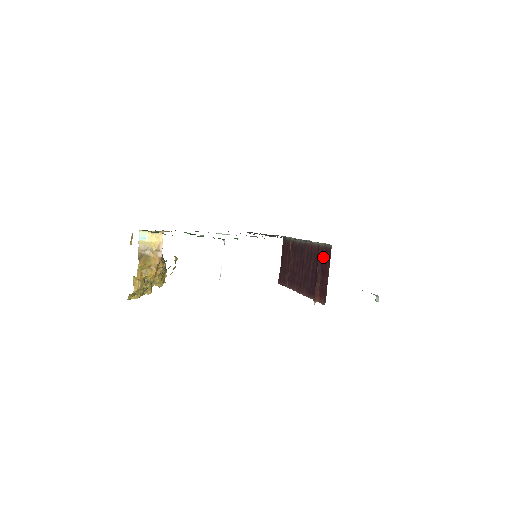
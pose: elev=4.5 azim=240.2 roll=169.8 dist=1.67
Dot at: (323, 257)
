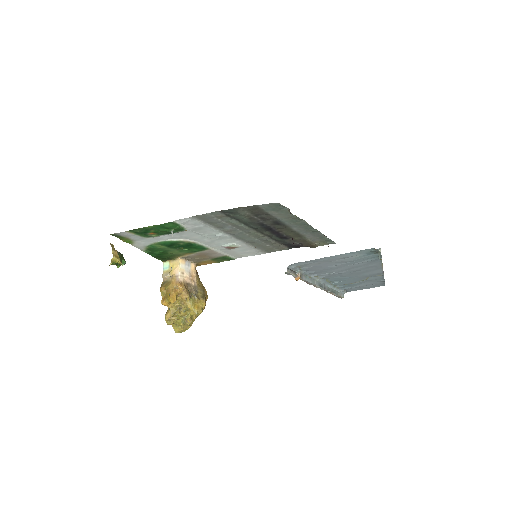
Dot at: occluded
